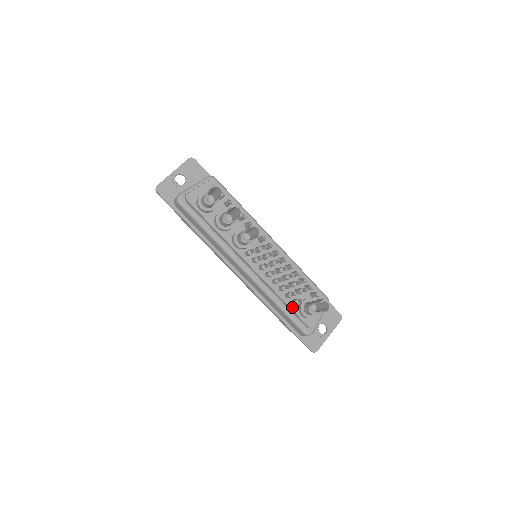
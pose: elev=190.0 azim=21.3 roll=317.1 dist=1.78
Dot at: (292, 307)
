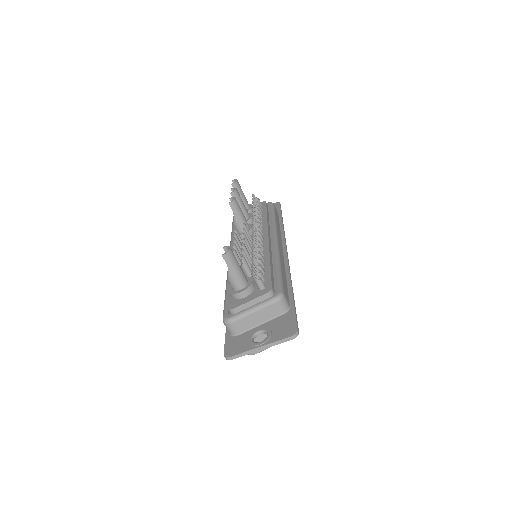
Dot at: occluded
